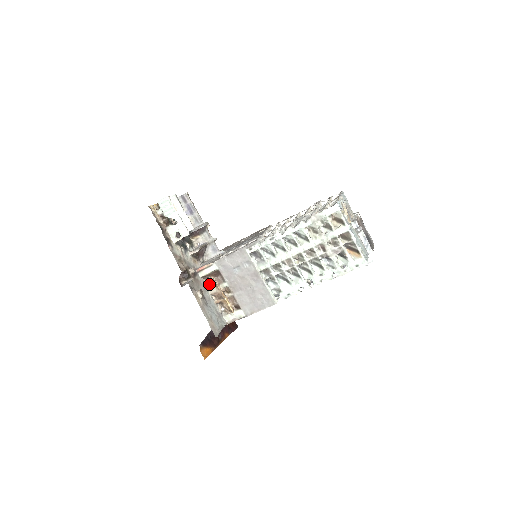
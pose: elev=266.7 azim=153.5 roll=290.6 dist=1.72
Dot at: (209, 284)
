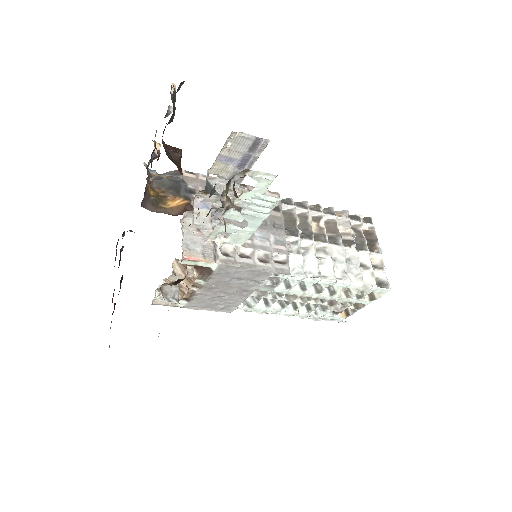
Dot at: (177, 269)
